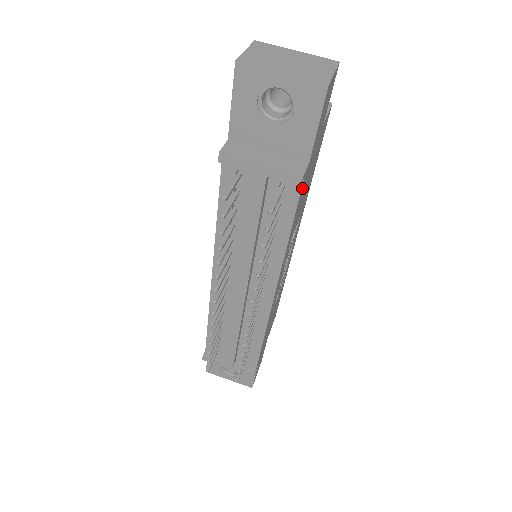
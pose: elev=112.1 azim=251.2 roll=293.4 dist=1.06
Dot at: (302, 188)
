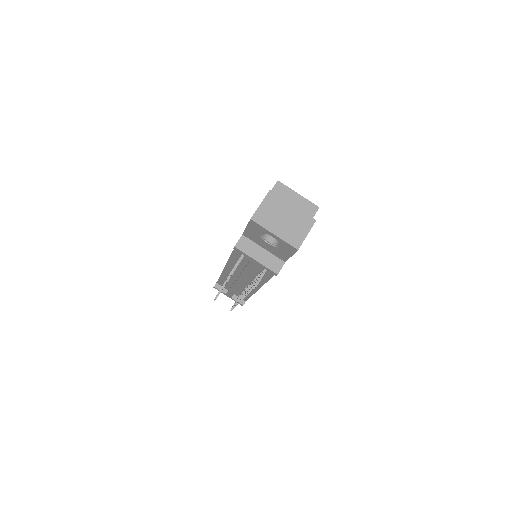
Dot at: occluded
